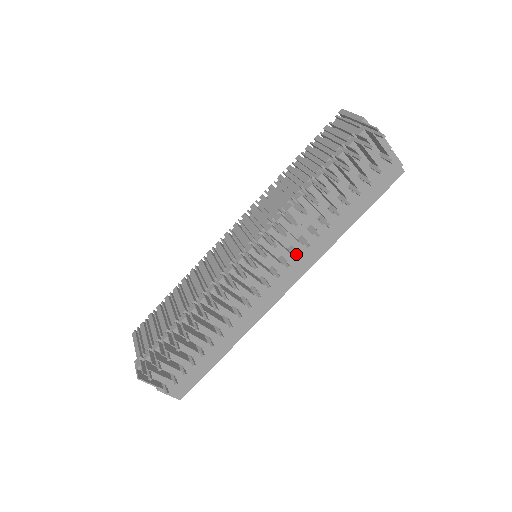
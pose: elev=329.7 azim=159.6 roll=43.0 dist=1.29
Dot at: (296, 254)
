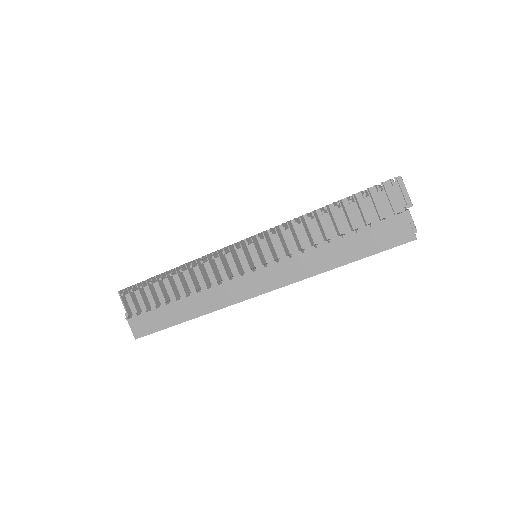
Dot at: occluded
